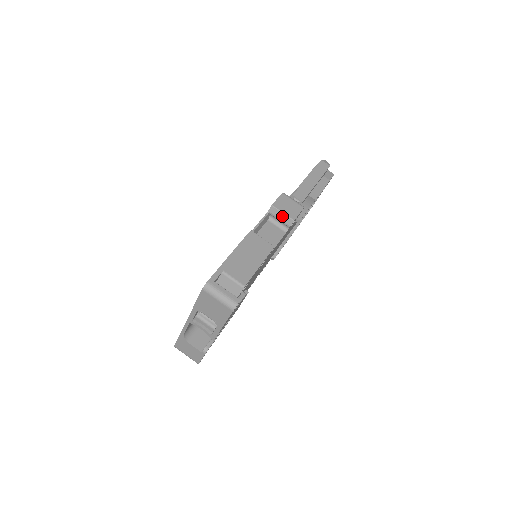
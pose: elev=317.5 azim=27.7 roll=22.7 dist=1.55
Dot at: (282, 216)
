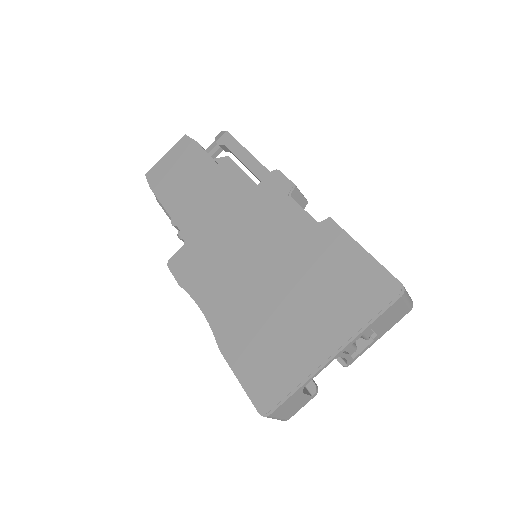
Dot at: (301, 198)
